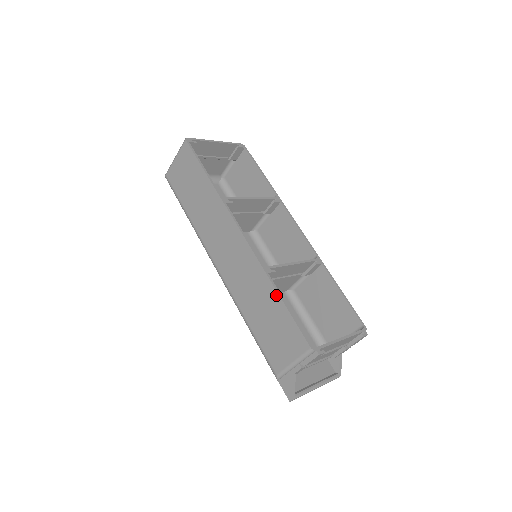
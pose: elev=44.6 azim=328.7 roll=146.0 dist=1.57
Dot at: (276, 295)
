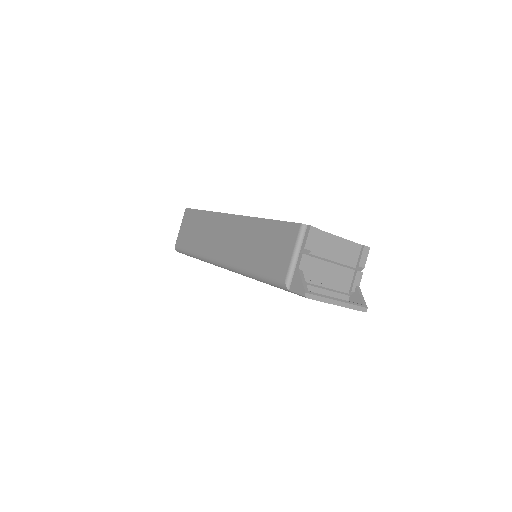
Dot at: (265, 221)
